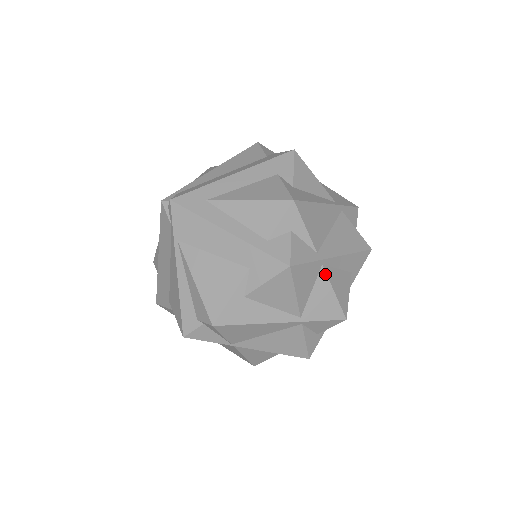
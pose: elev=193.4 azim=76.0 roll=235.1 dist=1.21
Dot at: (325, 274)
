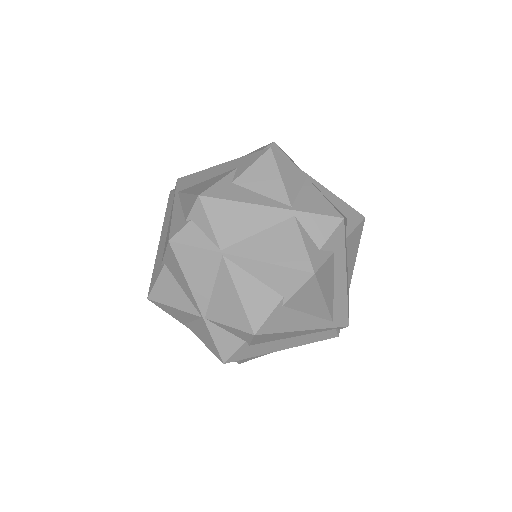
Dot at: (311, 184)
